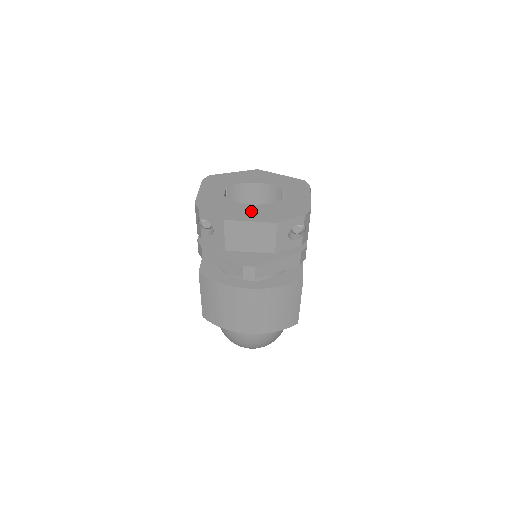
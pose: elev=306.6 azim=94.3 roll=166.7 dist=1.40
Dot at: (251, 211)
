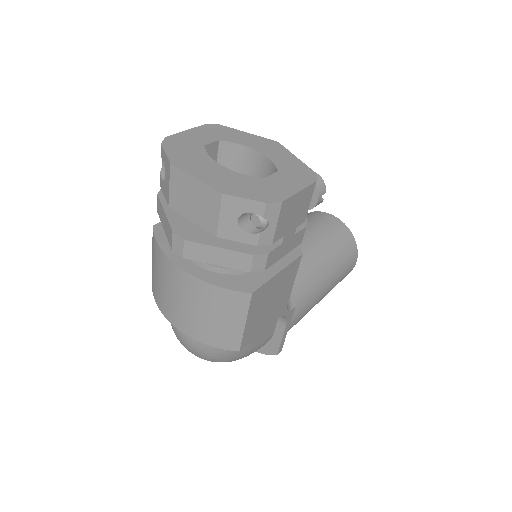
Dot at: (211, 170)
